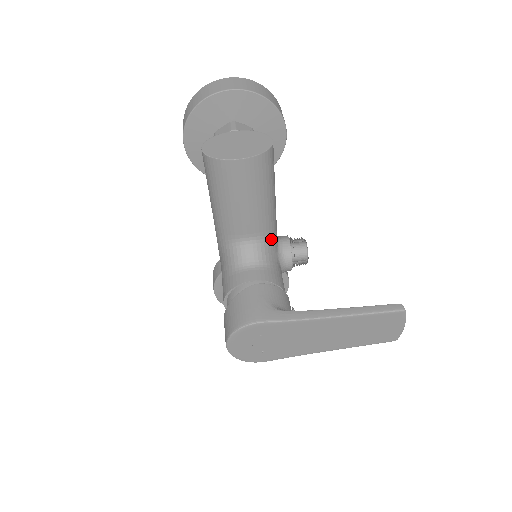
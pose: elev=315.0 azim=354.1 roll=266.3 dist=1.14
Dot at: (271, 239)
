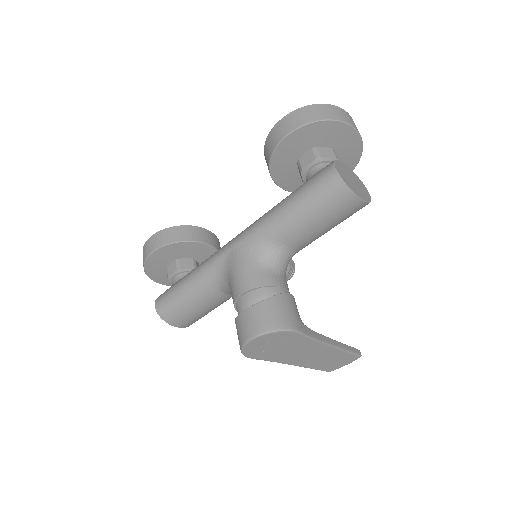
Dot at: occluded
